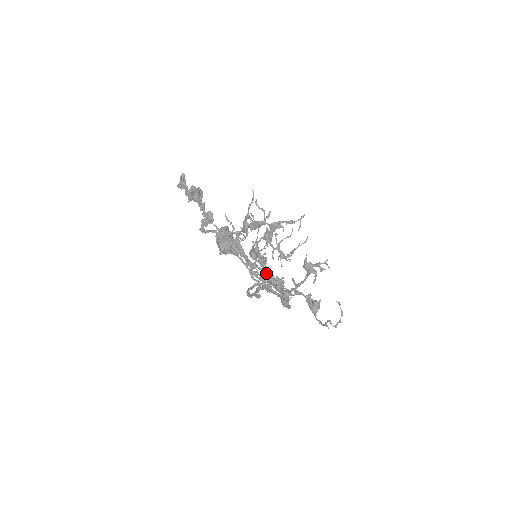
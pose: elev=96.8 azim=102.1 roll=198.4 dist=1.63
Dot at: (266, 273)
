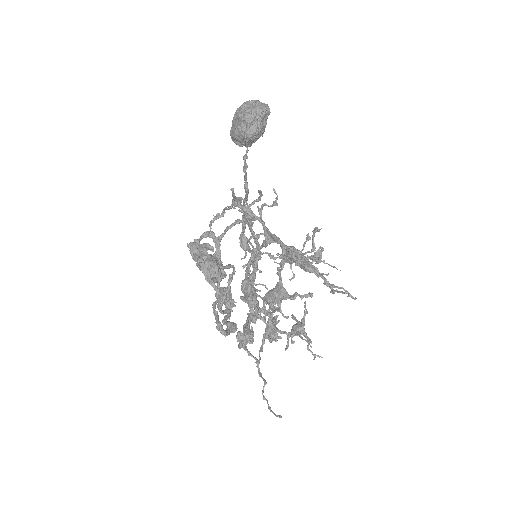
Dot at: (259, 237)
